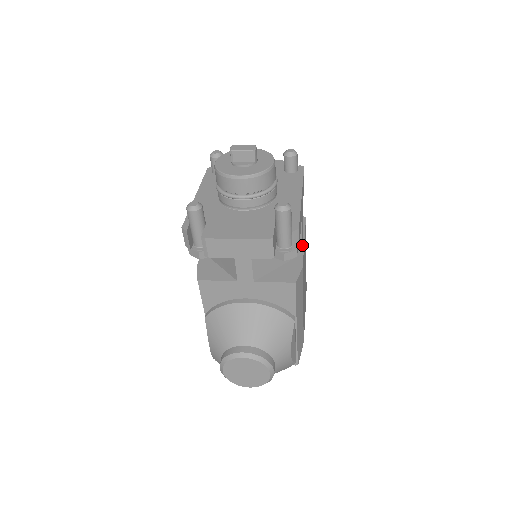
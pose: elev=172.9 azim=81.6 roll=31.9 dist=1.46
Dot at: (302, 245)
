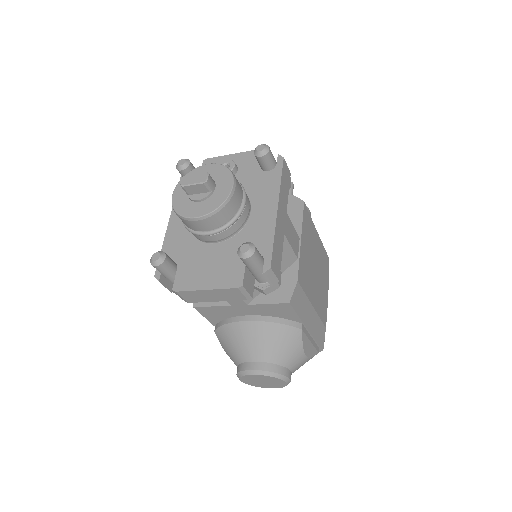
Dot at: (297, 248)
